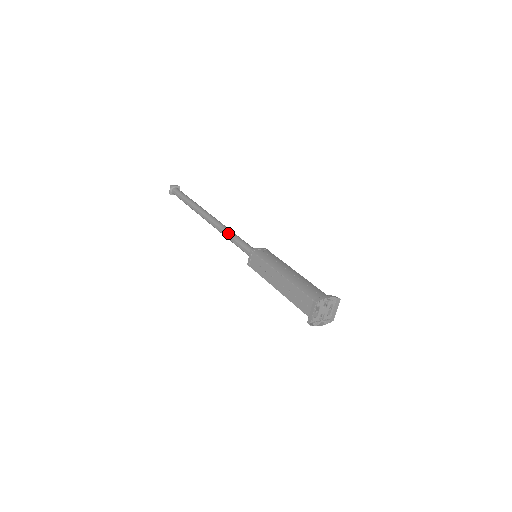
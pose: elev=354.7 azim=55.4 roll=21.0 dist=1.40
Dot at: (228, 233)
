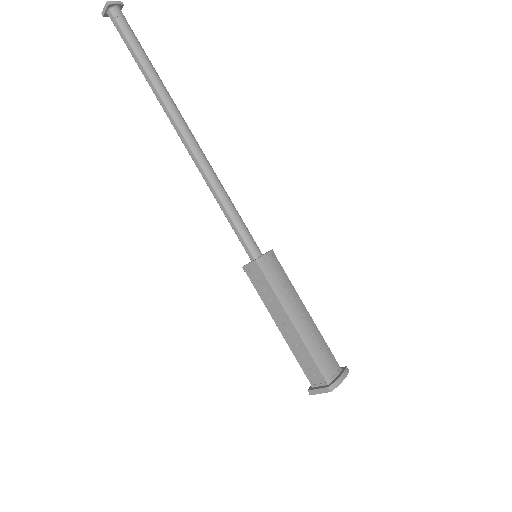
Dot at: (219, 194)
